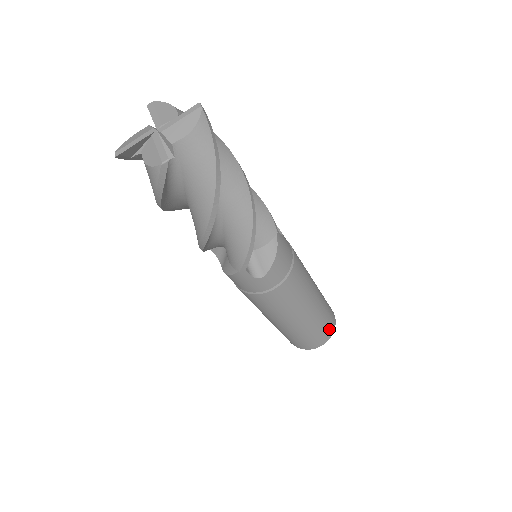
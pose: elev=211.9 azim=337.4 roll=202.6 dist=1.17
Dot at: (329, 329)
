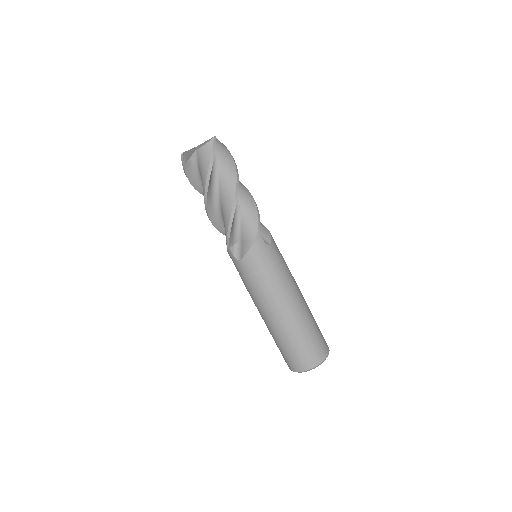
Dot at: (324, 339)
